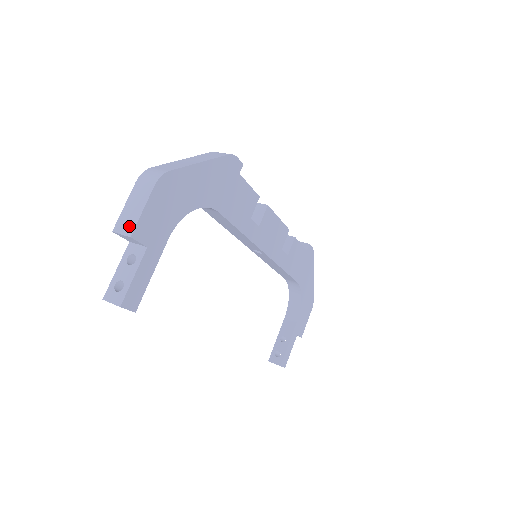
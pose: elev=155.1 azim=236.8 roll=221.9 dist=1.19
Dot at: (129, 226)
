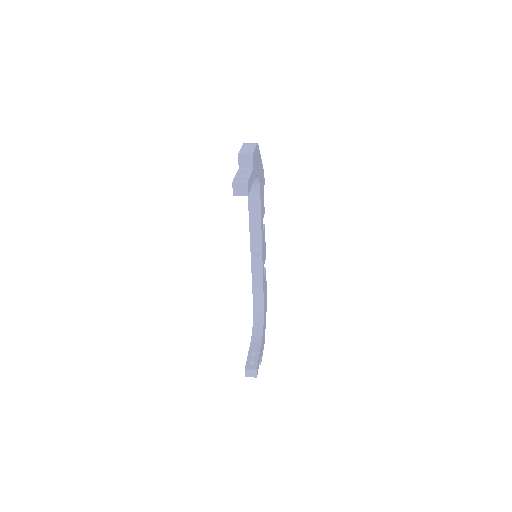
Dot at: (249, 152)
